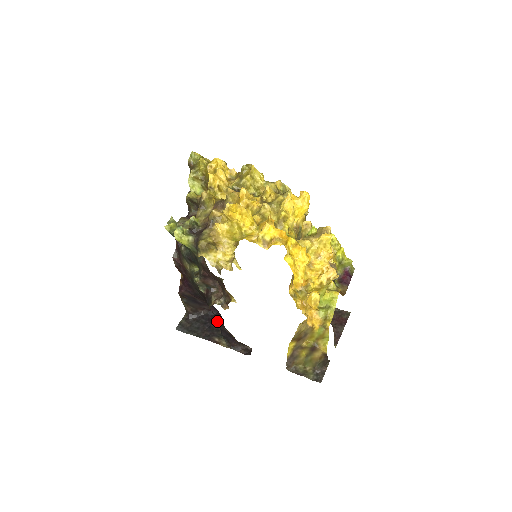
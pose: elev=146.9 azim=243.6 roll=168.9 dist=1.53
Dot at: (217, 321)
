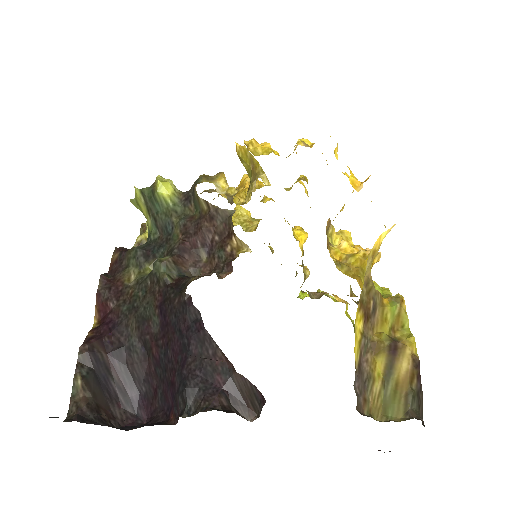
Dot at: (149, 424)
